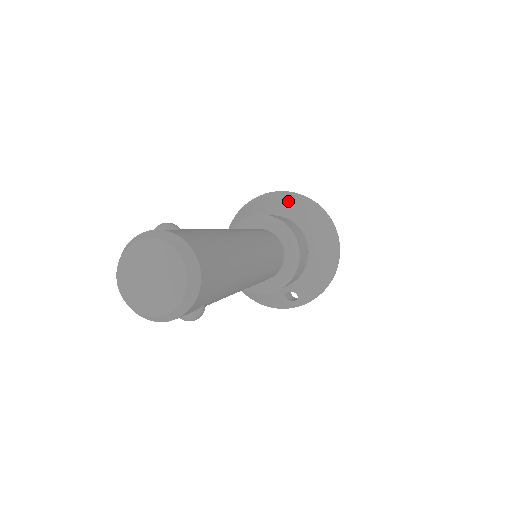
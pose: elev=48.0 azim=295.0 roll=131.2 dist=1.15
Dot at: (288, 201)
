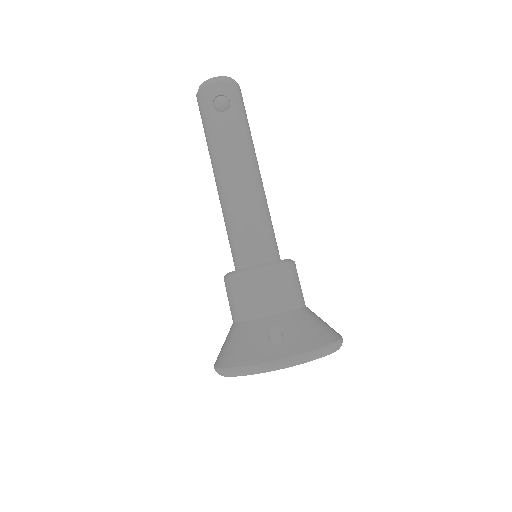
Dot at: occluded
